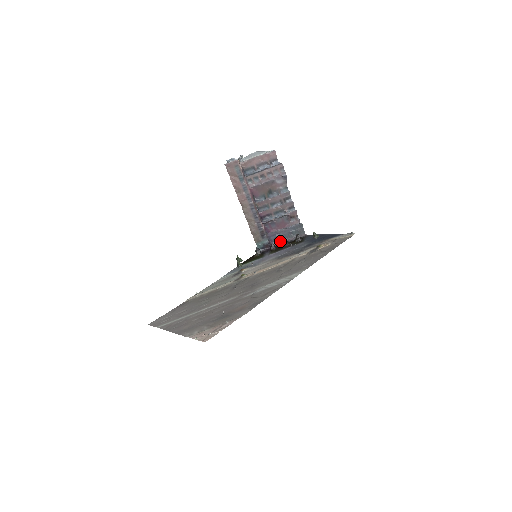
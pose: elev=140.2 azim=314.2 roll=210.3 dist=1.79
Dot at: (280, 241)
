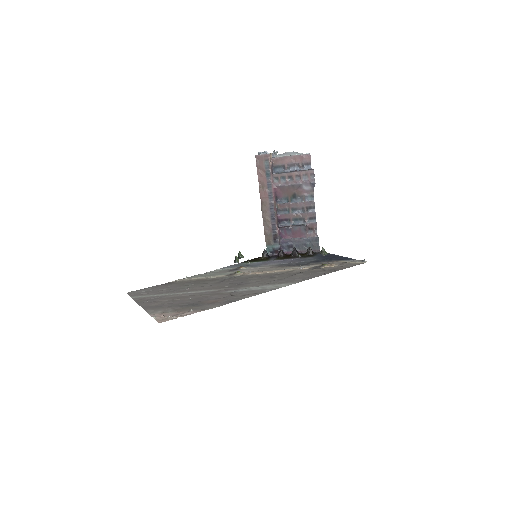
Dot at: (292, 250)
